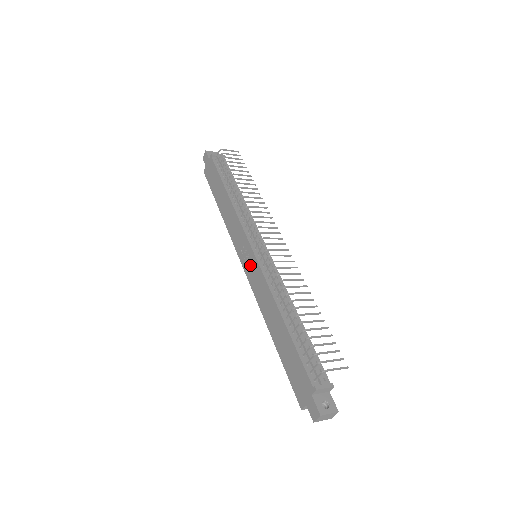
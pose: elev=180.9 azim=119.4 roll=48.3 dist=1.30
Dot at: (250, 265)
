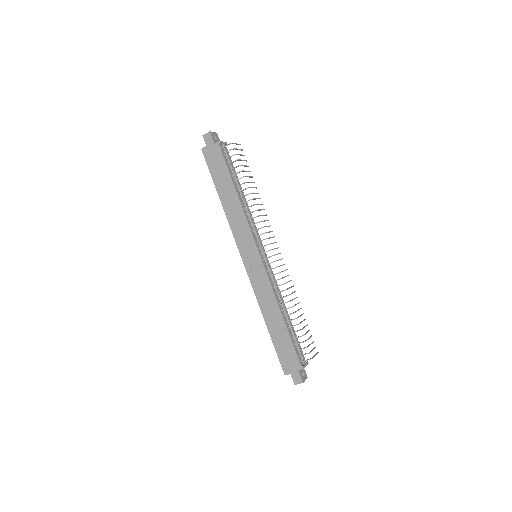
Dot at: (253, 265)
